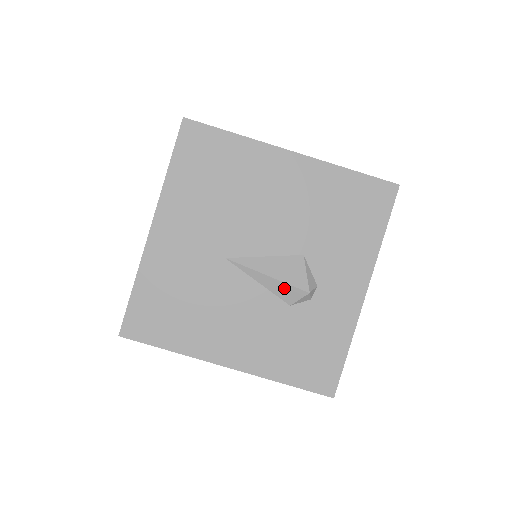
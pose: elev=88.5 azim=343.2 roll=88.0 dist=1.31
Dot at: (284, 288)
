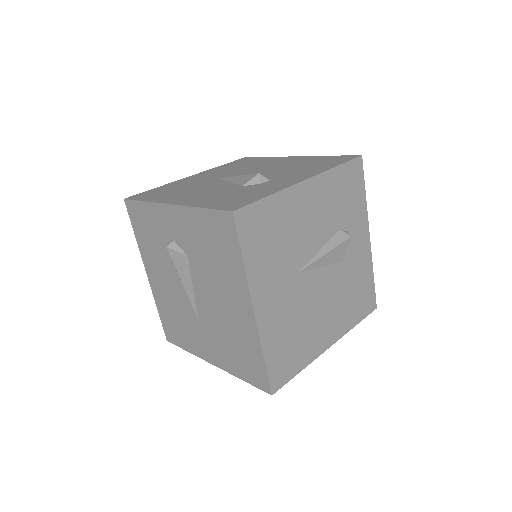
Dot at: (244, 178)
